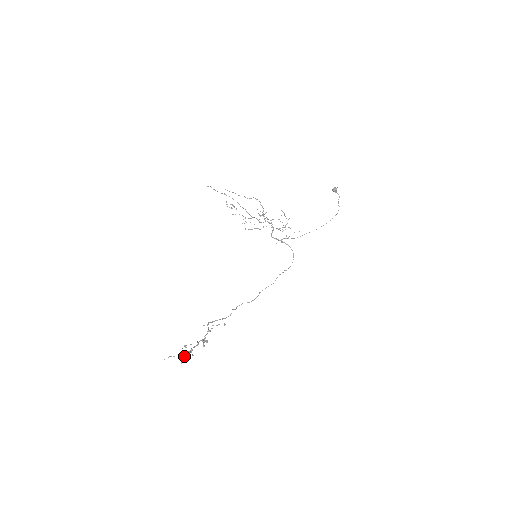
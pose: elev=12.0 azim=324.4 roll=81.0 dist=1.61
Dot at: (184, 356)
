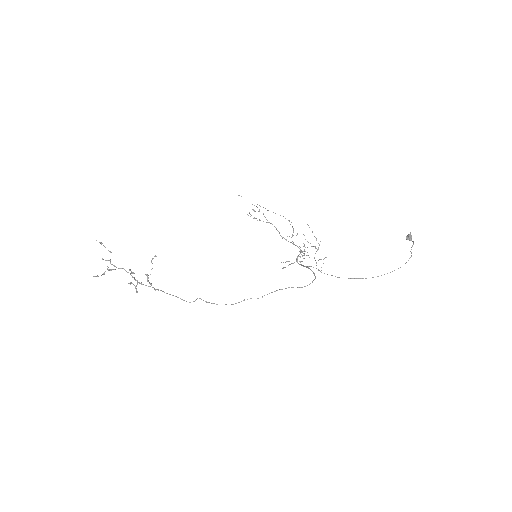
Dot at: (103, 274)
